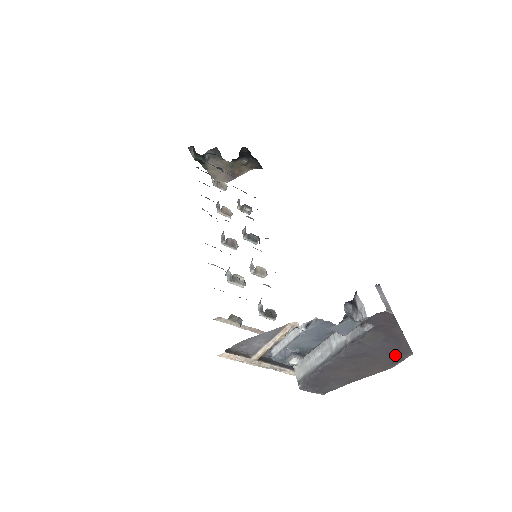
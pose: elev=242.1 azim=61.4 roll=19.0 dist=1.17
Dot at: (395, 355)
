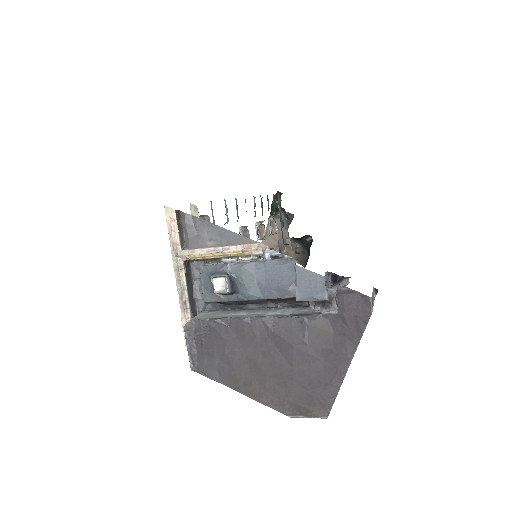
Dot at: (311, 394)
